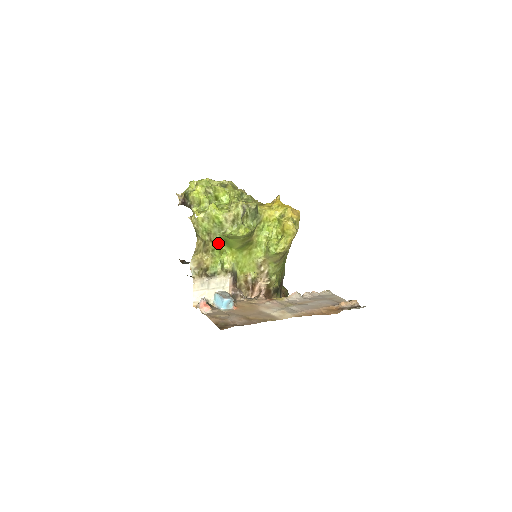
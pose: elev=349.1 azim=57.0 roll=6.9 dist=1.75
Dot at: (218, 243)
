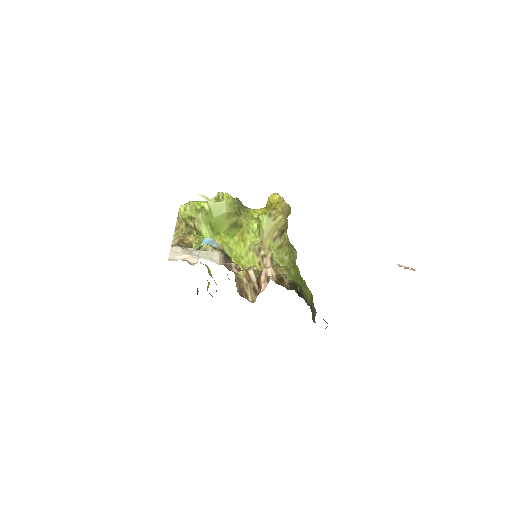
Dot at: (205, 236)
